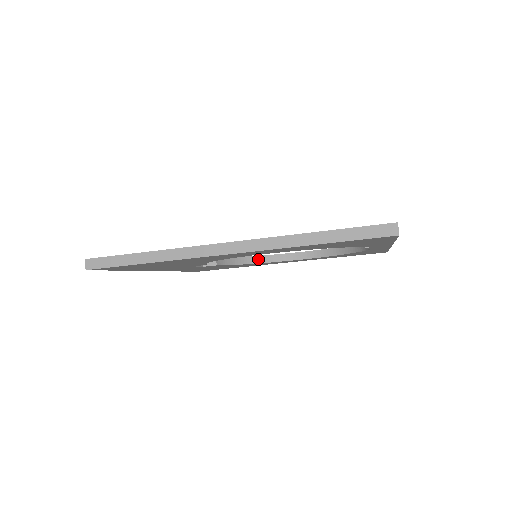
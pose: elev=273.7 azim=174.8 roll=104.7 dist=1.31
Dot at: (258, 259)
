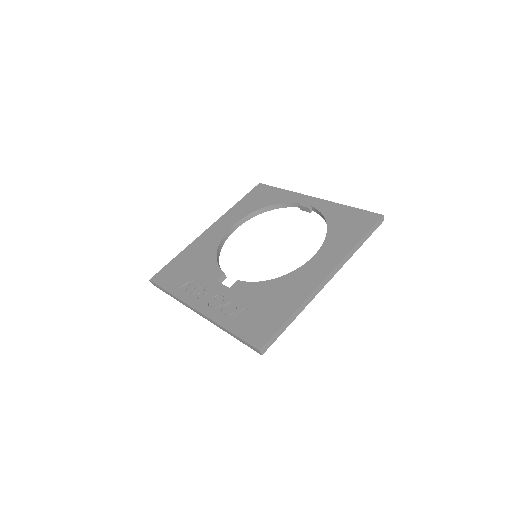
Dot at: (219, 249)
